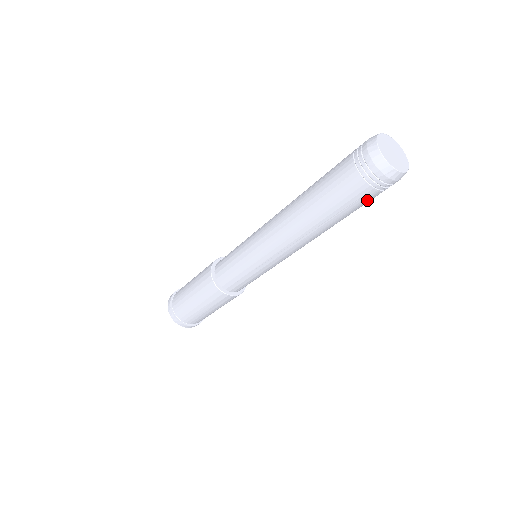
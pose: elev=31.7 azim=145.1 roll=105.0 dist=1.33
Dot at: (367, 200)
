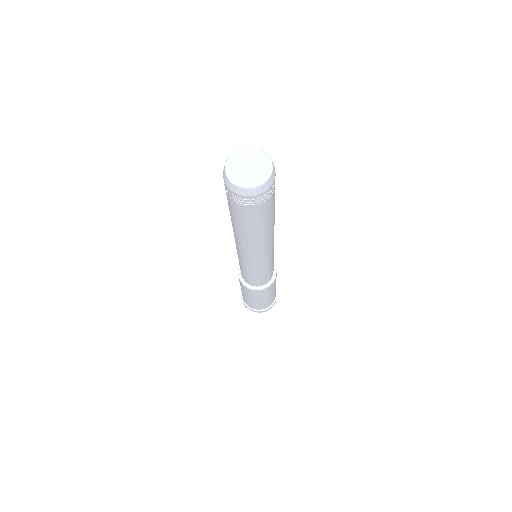
Dot at: (273, 200)
